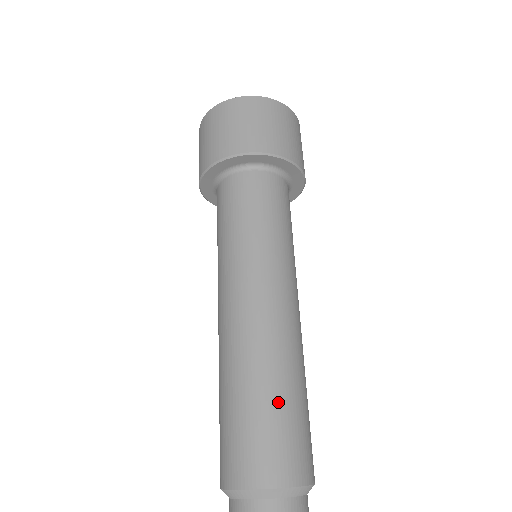
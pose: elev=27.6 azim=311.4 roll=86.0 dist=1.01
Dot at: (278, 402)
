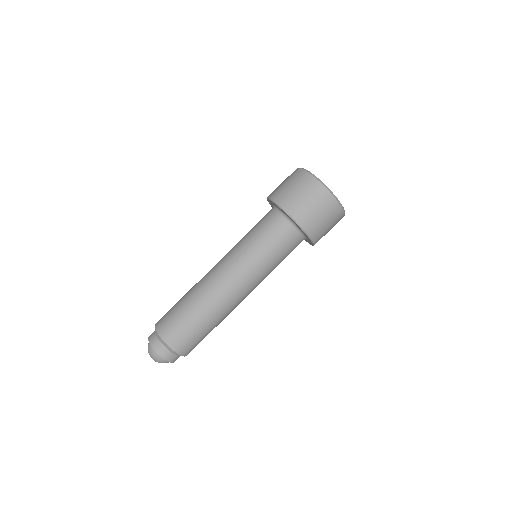
Dot at: (195, 321)
